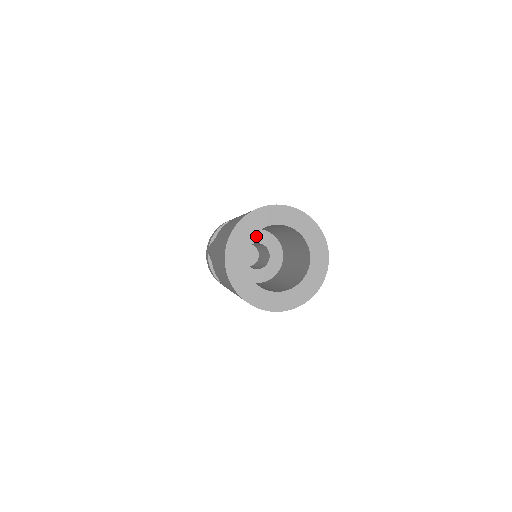
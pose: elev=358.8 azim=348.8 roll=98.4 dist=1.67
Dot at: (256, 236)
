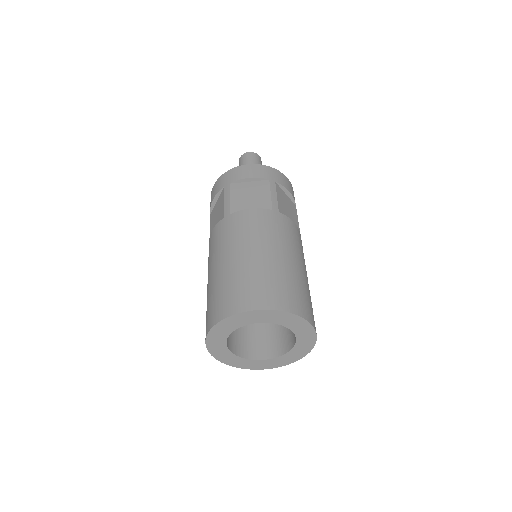
Dot at: occluded
